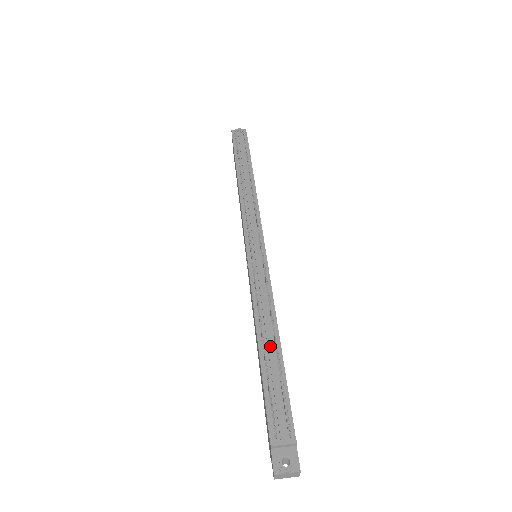
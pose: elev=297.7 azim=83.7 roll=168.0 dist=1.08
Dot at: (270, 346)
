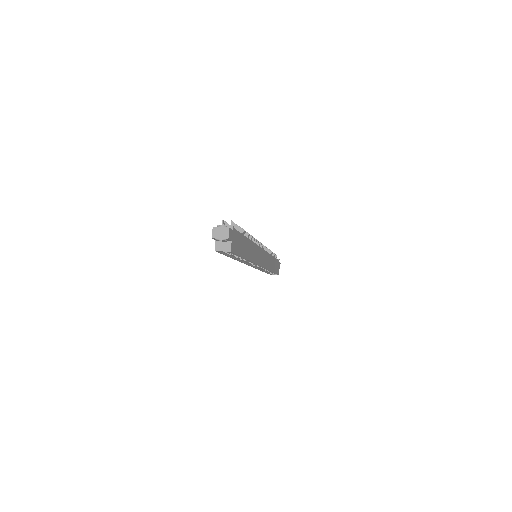
Dot at: occluded
